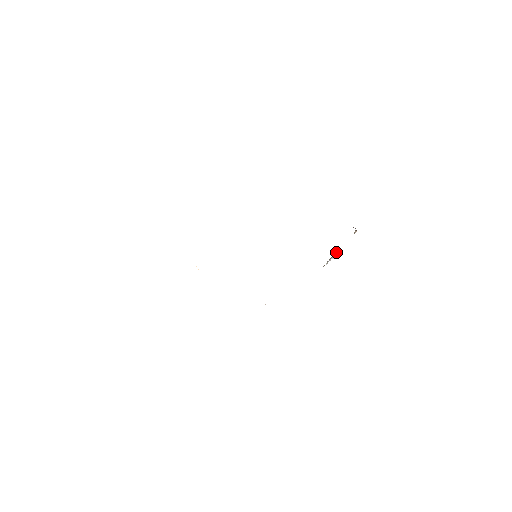
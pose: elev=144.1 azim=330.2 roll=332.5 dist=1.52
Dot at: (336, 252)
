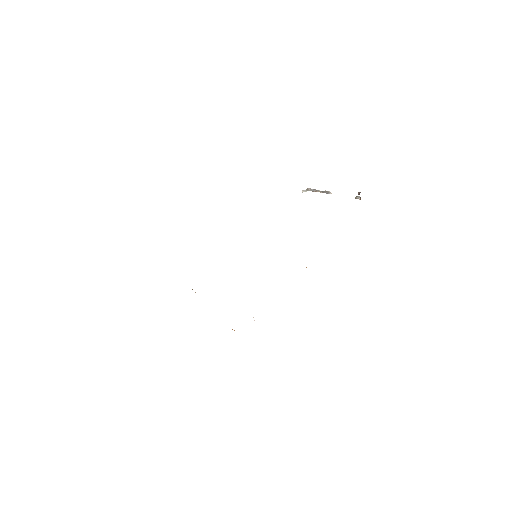
Dot at: (324, 192)
